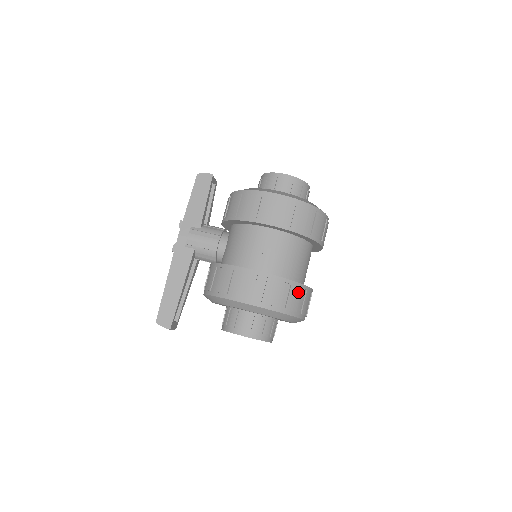
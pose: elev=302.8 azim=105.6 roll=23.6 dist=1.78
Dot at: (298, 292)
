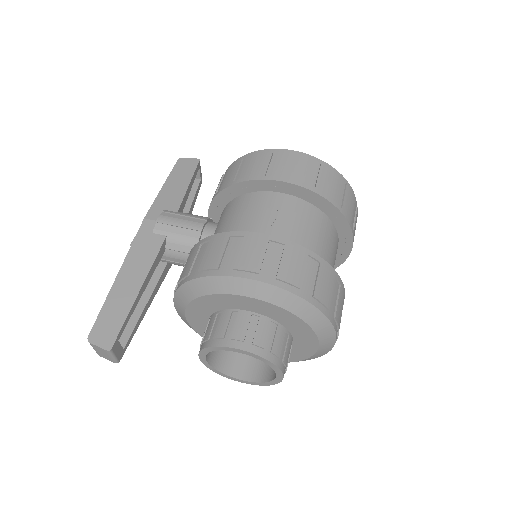
Dot at: (330, 279)
